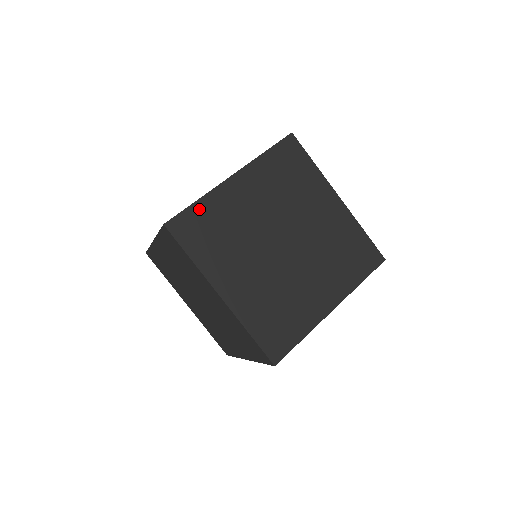
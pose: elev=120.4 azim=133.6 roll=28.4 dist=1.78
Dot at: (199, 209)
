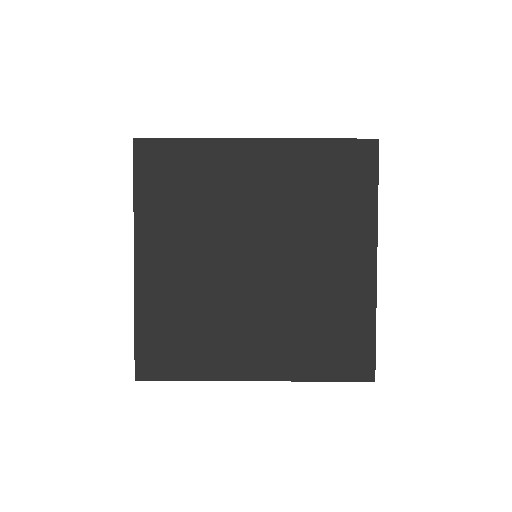
Dot at: (186, 149)
